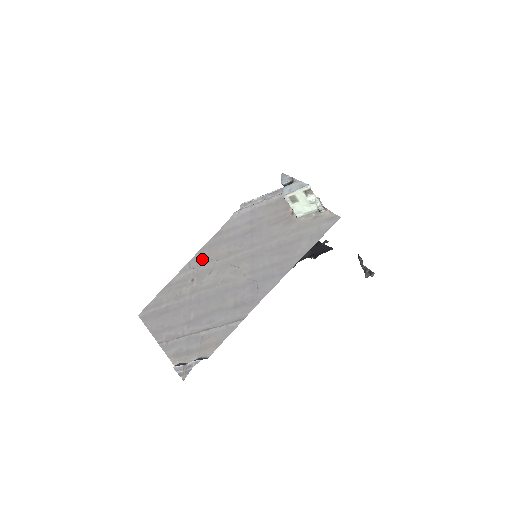
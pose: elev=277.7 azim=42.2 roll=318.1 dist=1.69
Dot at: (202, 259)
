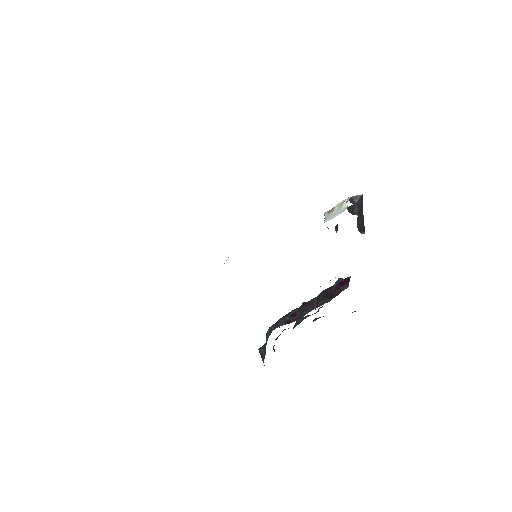
Dot at: occluded
